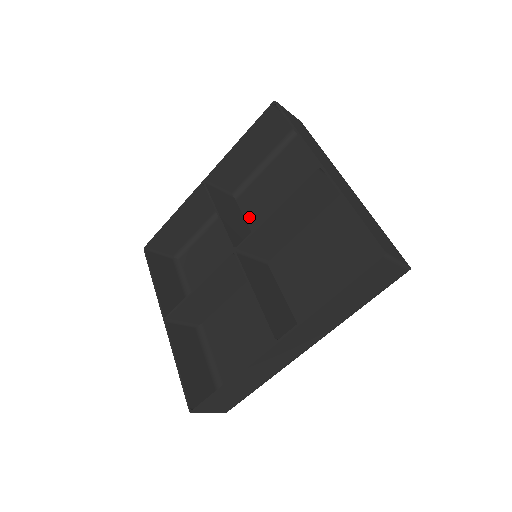
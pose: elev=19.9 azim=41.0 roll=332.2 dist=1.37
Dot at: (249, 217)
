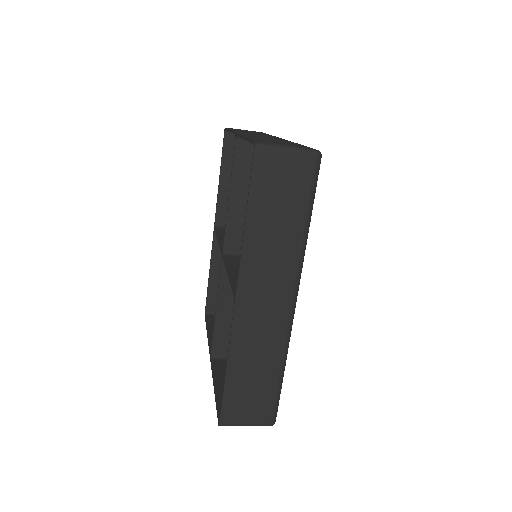
Dot at: occluded
